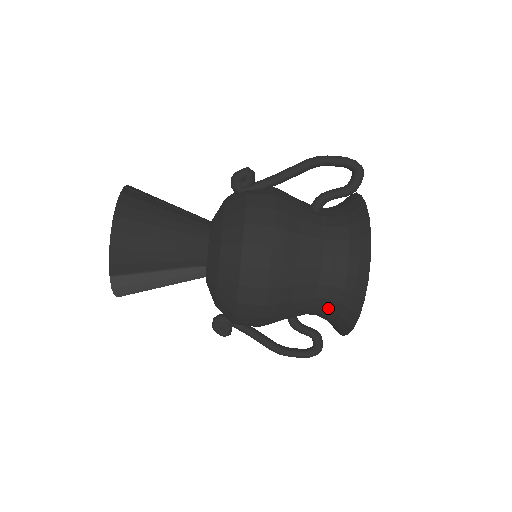
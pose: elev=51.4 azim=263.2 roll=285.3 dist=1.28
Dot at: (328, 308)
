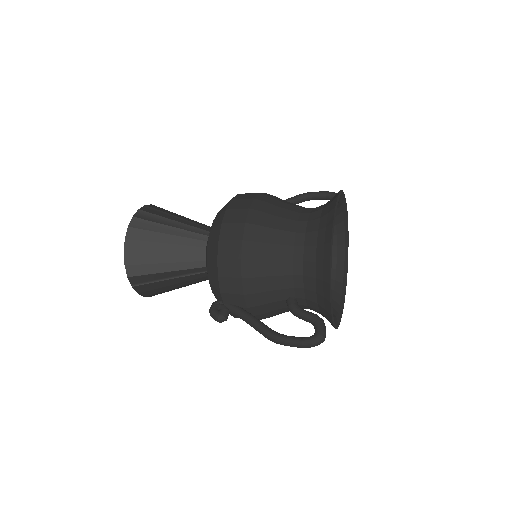
Dot at: occluded
